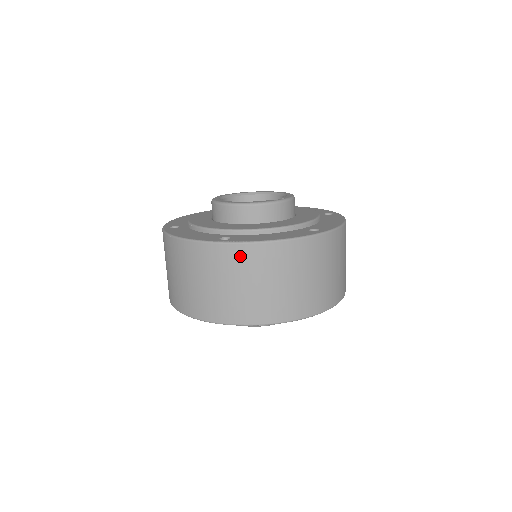
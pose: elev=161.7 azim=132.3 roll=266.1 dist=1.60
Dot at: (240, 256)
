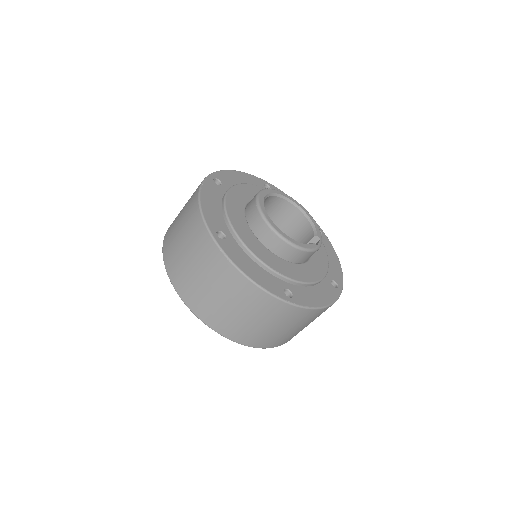
Dot at: (296, 314)
